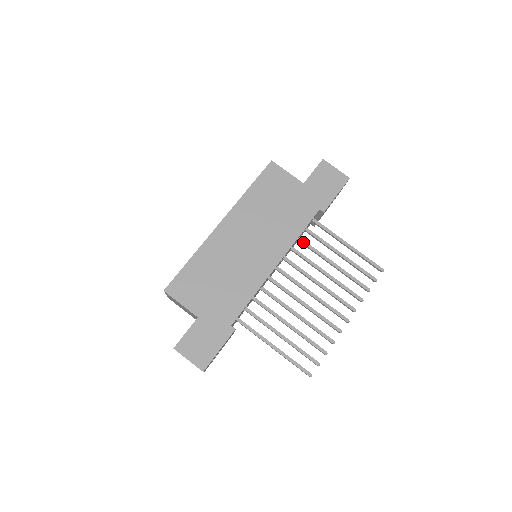
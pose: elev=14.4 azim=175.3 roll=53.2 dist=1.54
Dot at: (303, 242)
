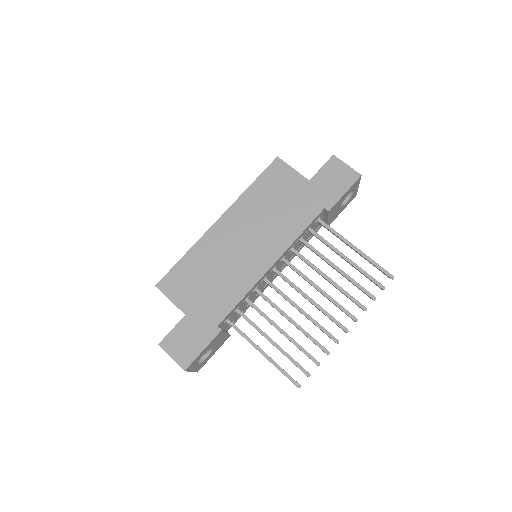
Dot at: (305, 243)
